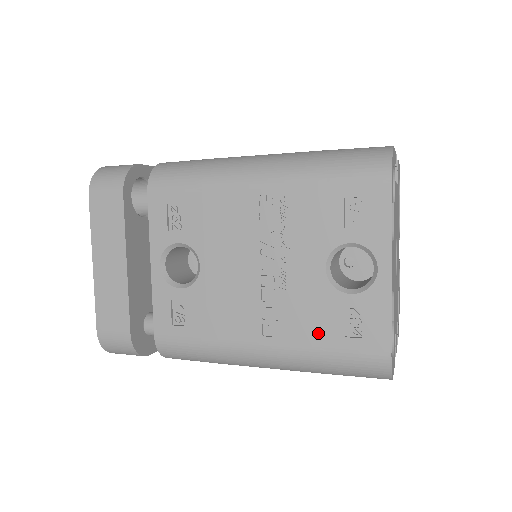
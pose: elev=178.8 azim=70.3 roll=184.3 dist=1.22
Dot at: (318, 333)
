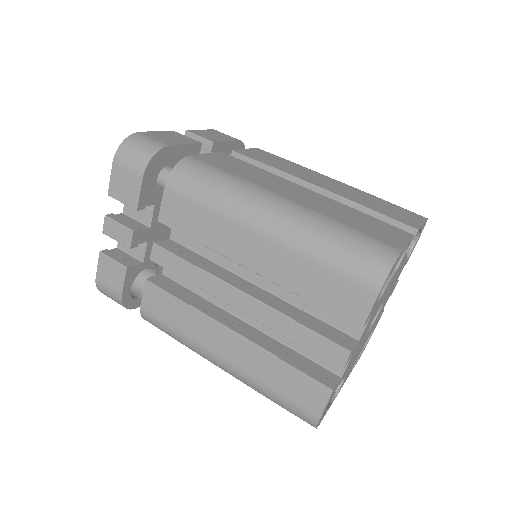
Dot at: occluded
